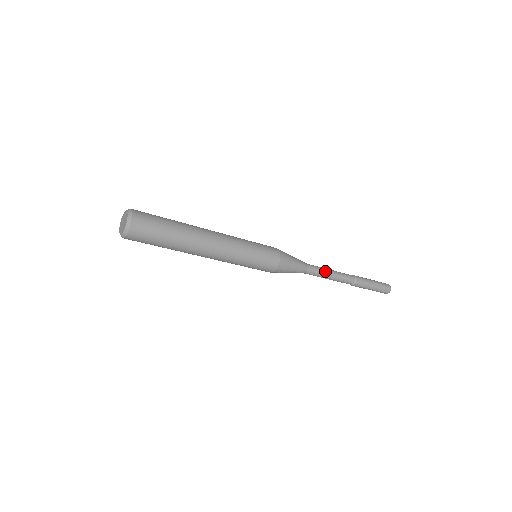
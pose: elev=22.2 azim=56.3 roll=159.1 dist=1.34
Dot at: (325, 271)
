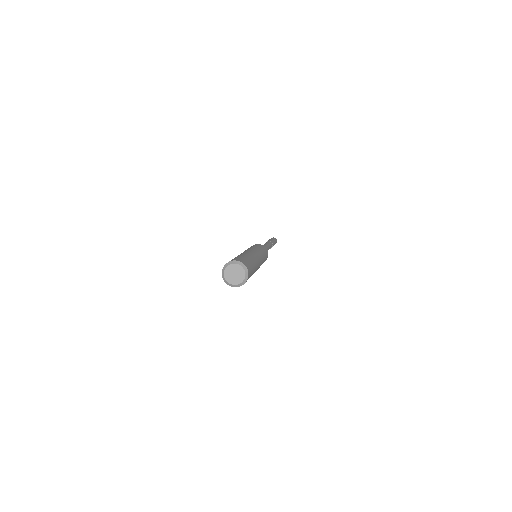
Dot at: occluded
